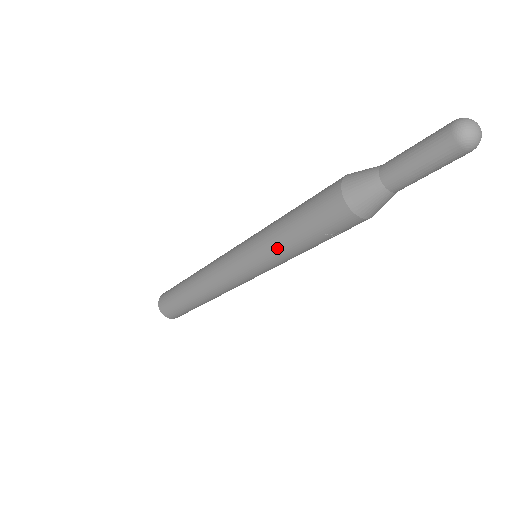
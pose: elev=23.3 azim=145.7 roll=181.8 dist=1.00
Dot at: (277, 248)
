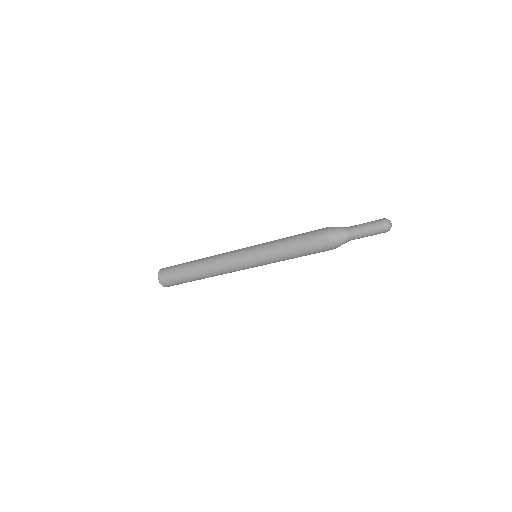
Dot at: (278, 243)
